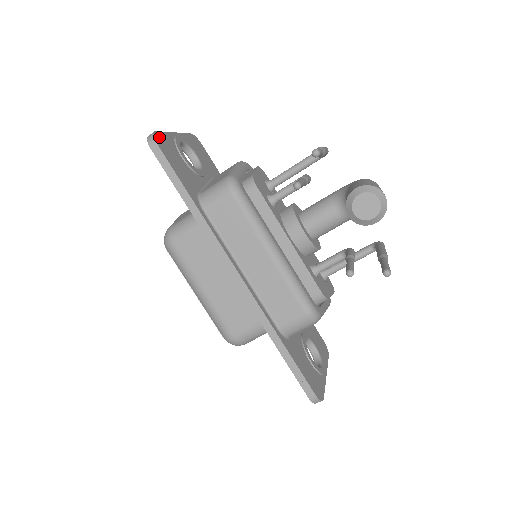
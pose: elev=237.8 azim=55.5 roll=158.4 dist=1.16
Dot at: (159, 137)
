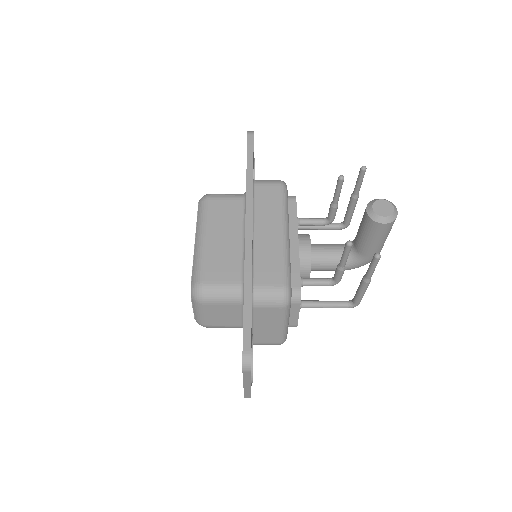
Dot at: occluded
